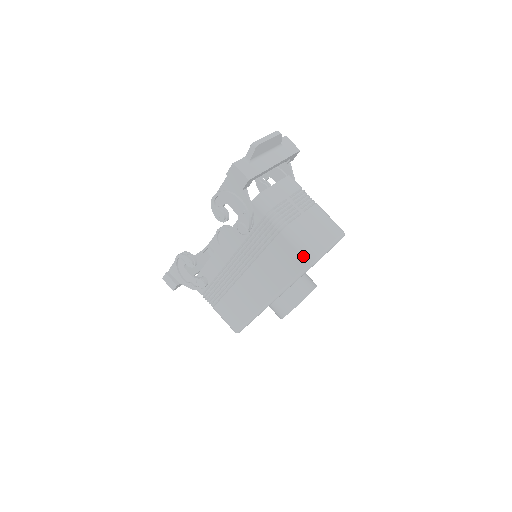
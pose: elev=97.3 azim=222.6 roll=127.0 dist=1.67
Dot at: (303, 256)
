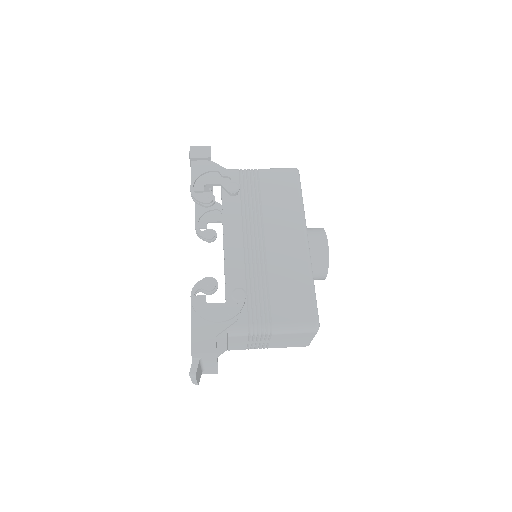
Dot at: (288, 170)
